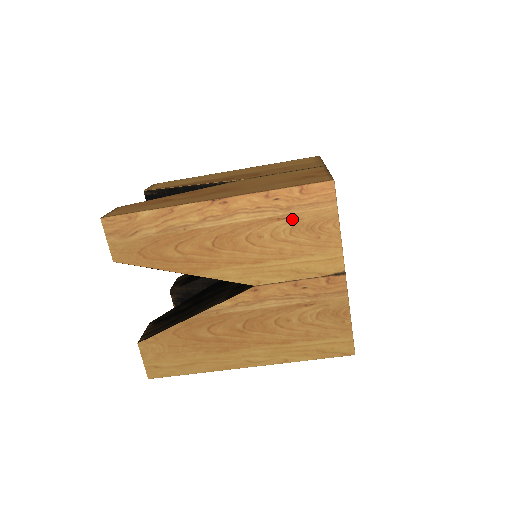
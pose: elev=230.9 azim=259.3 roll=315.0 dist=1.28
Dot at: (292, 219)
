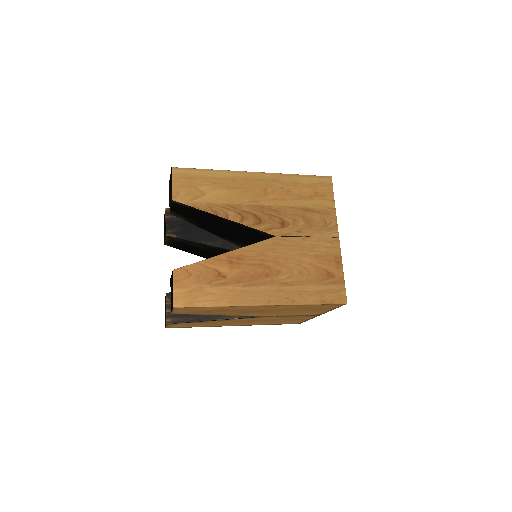
Dot at: (309, 309)
